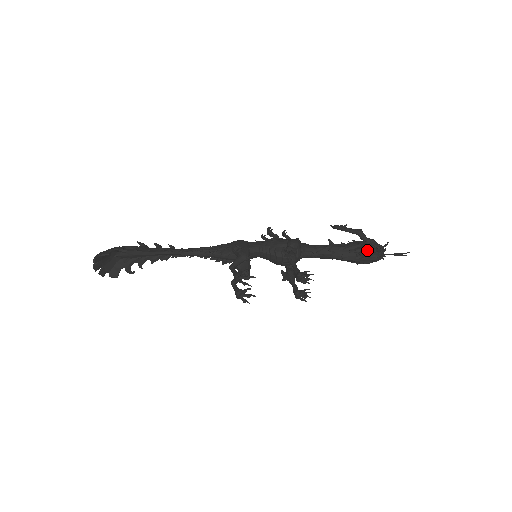
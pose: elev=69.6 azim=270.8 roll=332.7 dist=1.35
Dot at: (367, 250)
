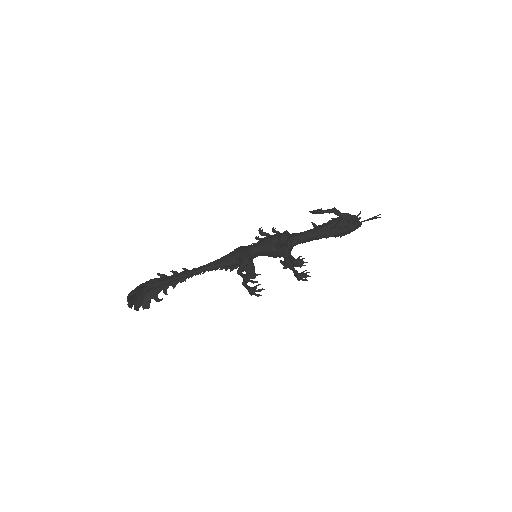
Dot at: (345, 223)
